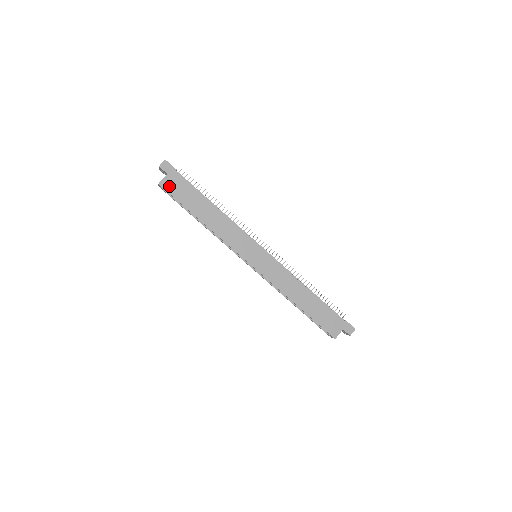
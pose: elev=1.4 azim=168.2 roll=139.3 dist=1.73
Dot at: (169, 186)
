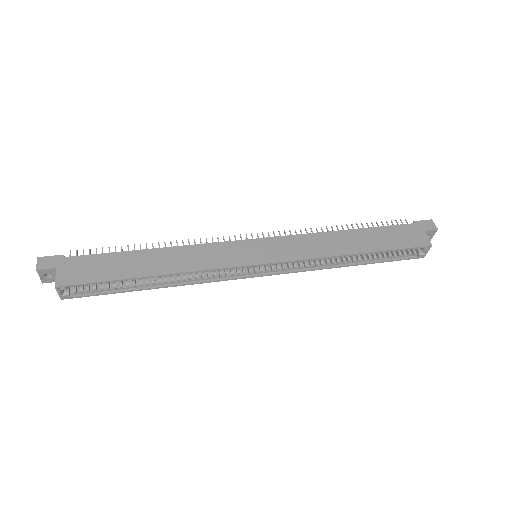
Dot at: (72, 277)
